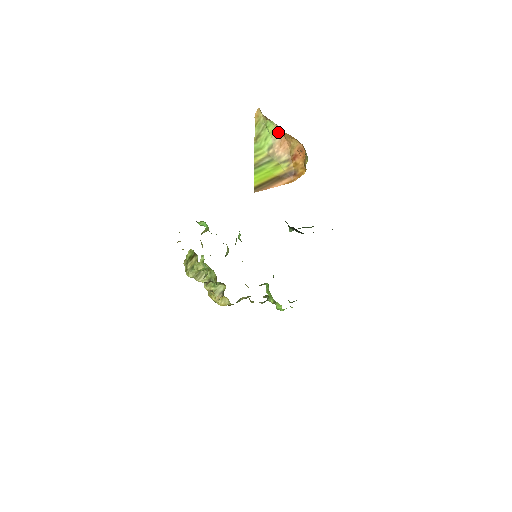
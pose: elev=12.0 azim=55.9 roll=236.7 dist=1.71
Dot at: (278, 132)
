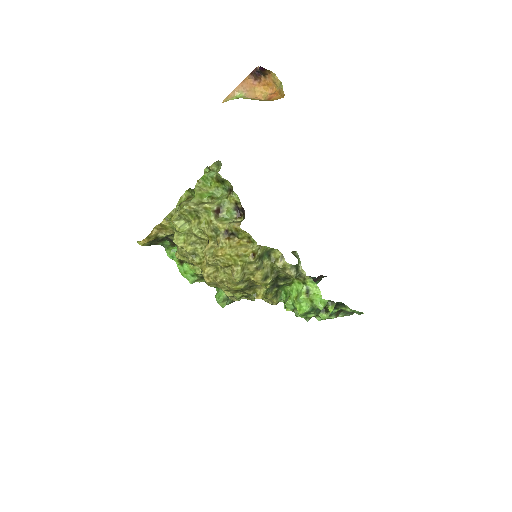
Dot at: (248, 97)
